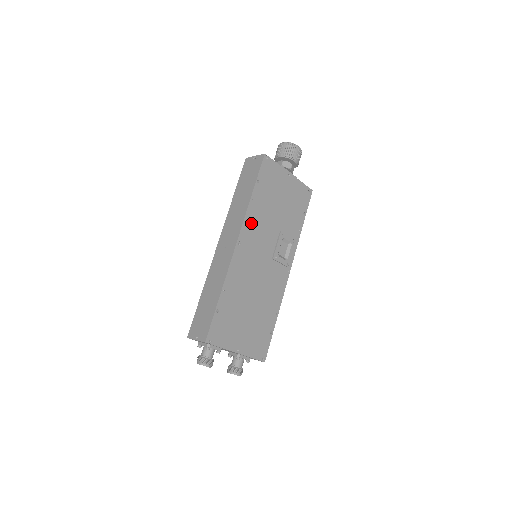
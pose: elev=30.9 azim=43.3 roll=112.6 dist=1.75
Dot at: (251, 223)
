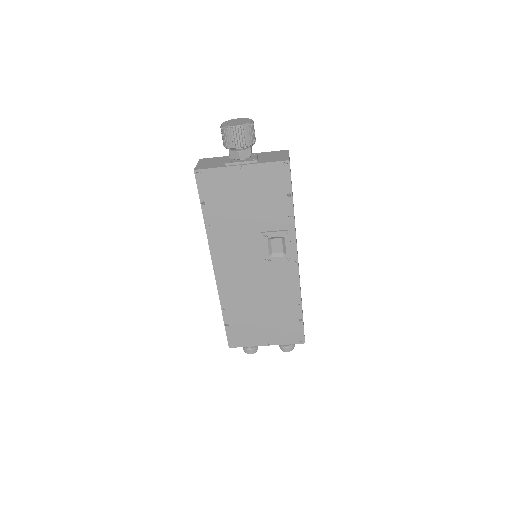
Dot at: (219, 245)
